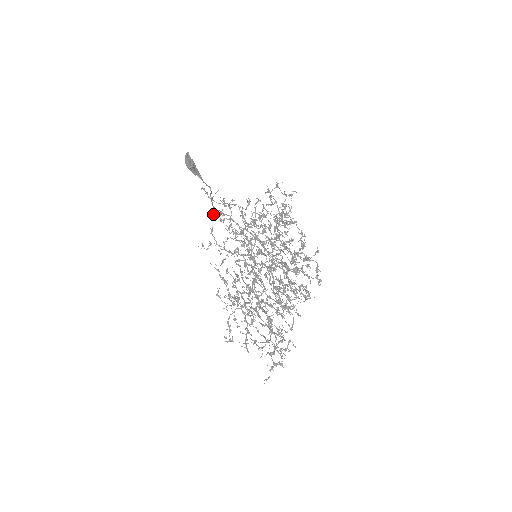
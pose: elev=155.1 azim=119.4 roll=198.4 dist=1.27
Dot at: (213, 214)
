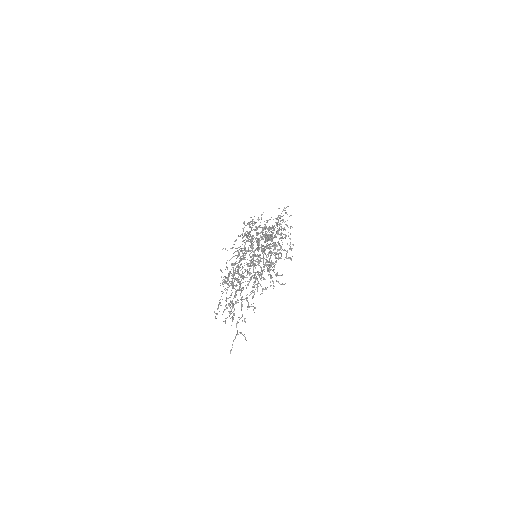
Dot at: occluded
